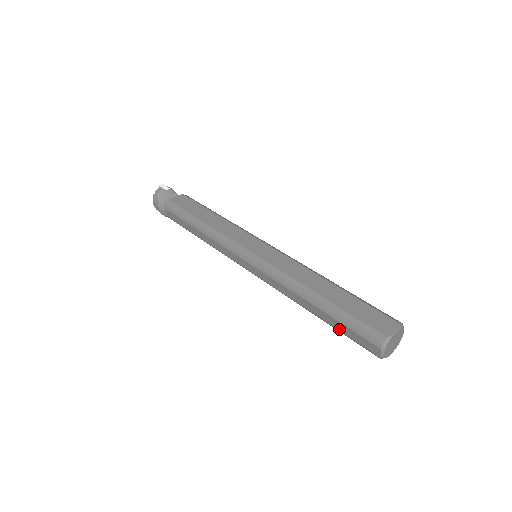
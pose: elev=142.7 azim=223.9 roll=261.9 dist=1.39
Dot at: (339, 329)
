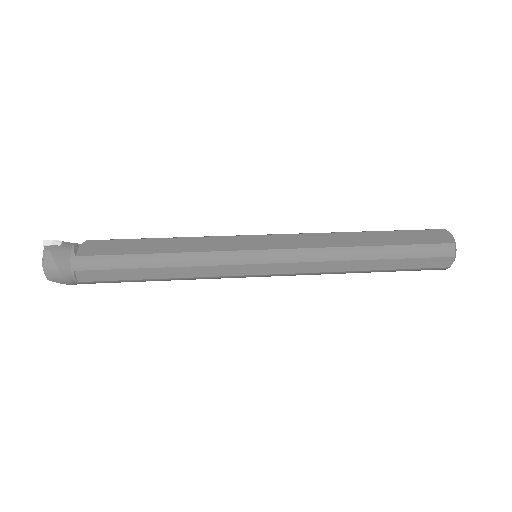
Dot at: (403, 267)
